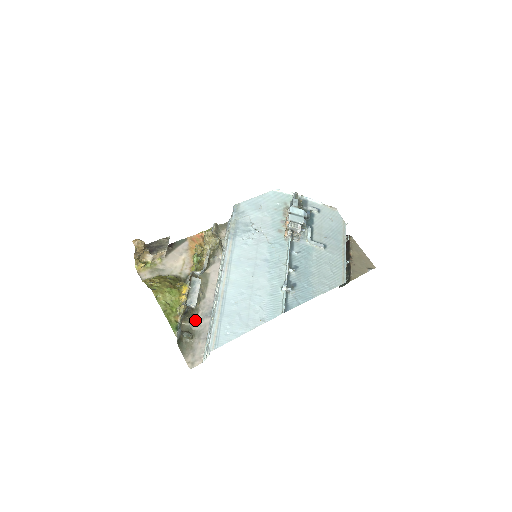
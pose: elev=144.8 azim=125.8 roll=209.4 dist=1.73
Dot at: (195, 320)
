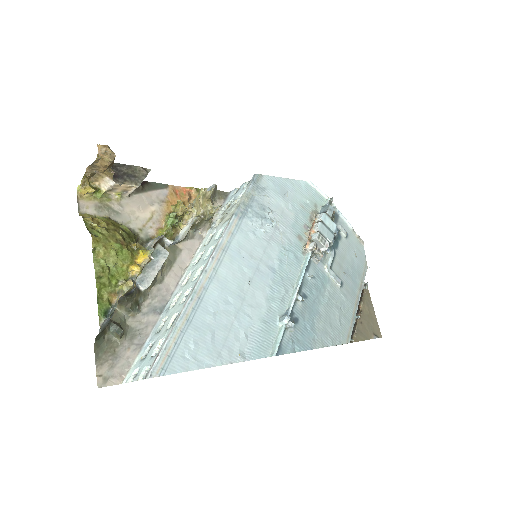
Dot at: (136, 310)
